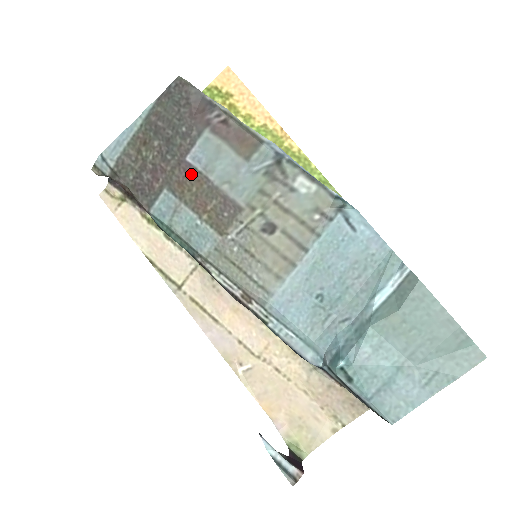
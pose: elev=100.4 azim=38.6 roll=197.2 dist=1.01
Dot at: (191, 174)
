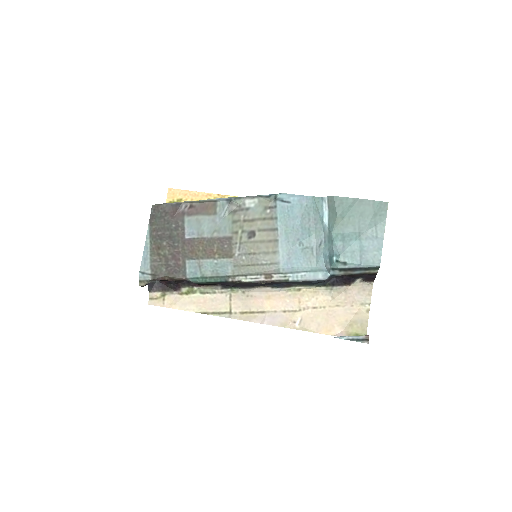
Dot at: (194, 243)
